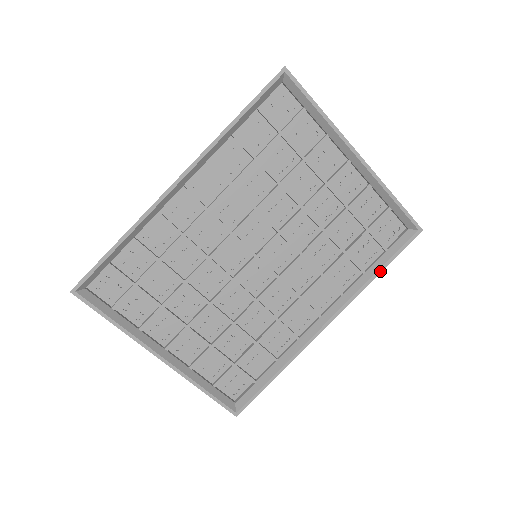
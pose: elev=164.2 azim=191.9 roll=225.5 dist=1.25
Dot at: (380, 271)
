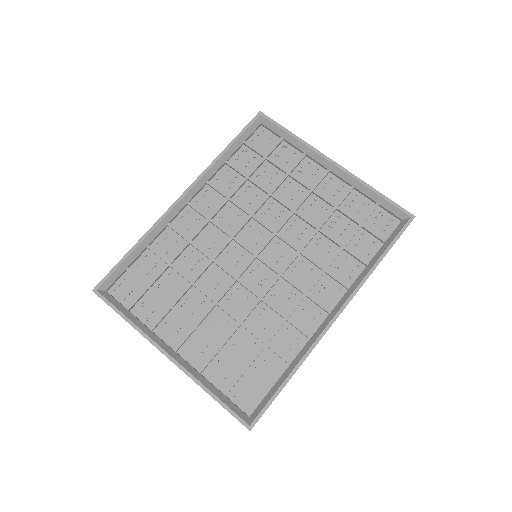
Dot at: (382, 258)
